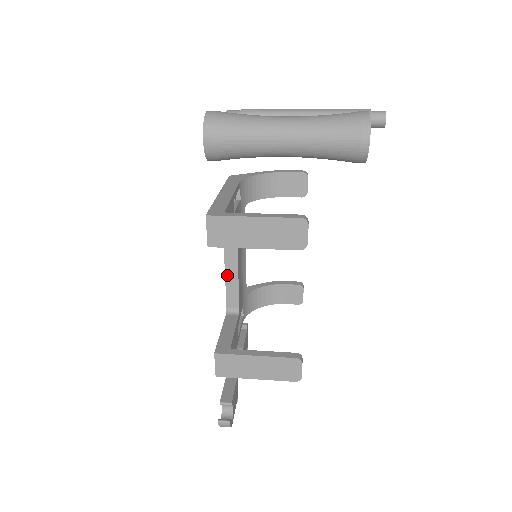
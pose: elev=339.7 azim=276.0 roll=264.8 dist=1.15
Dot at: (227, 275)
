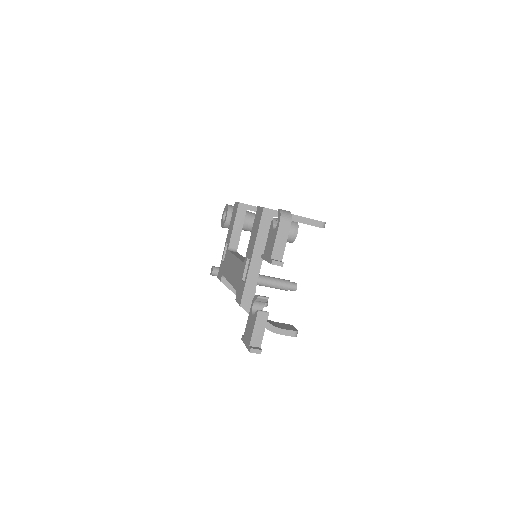
Dot at: (238, 257)
